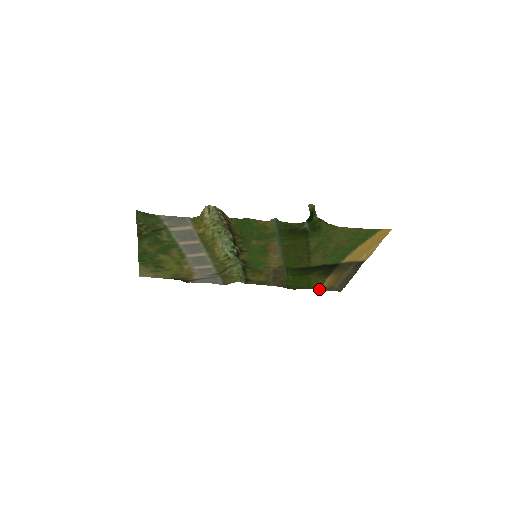
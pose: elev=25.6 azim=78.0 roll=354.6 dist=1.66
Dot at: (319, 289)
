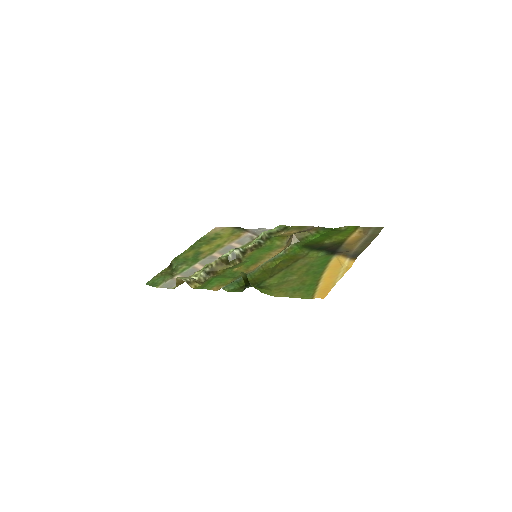
Dot at: (359, 226)
